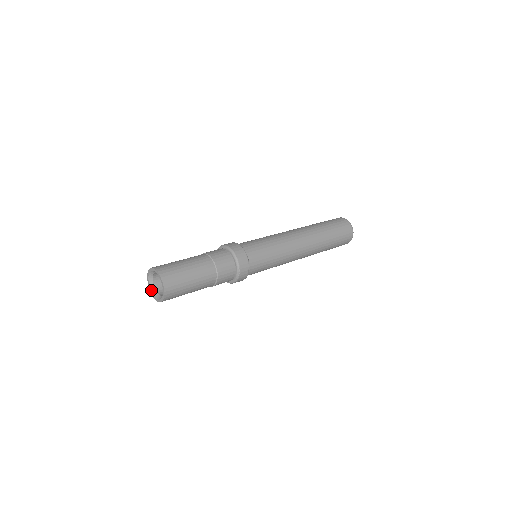
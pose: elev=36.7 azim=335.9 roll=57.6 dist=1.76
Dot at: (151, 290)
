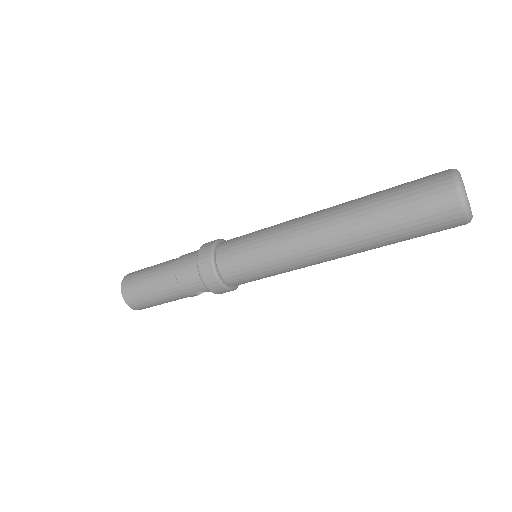
Dot at: occluded
